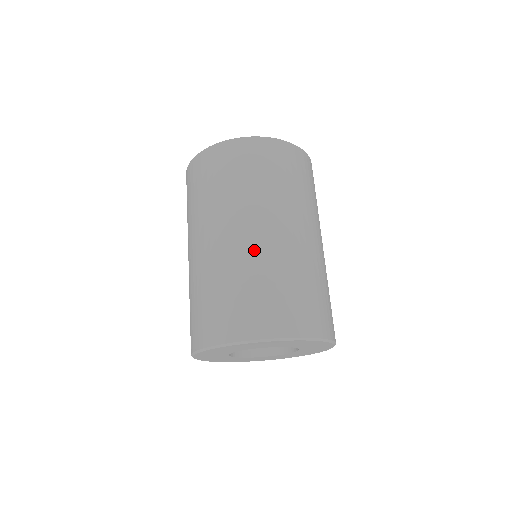
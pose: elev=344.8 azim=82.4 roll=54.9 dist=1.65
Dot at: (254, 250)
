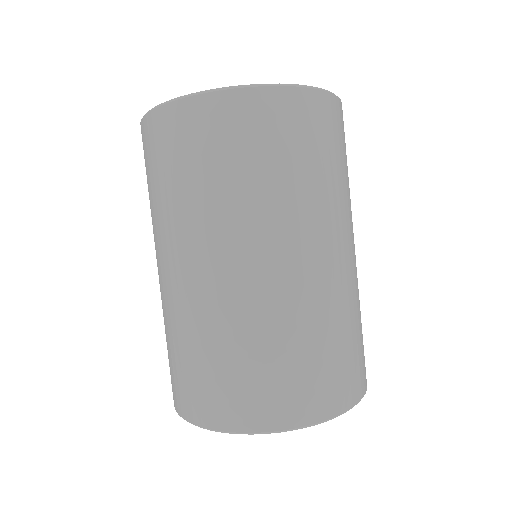
Dot at: (303, 292)
